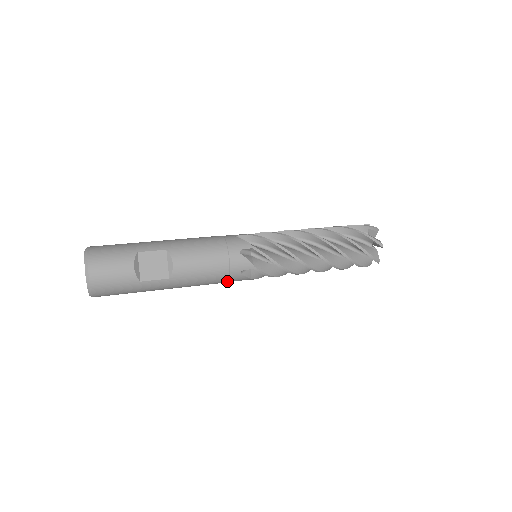
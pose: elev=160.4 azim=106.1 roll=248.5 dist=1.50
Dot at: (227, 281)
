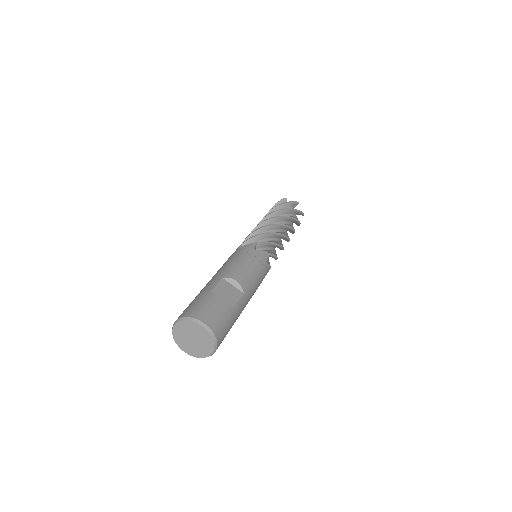
Dot at: (264, 277)
